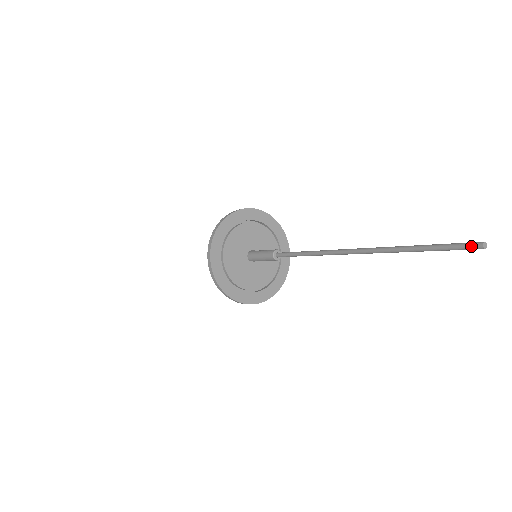
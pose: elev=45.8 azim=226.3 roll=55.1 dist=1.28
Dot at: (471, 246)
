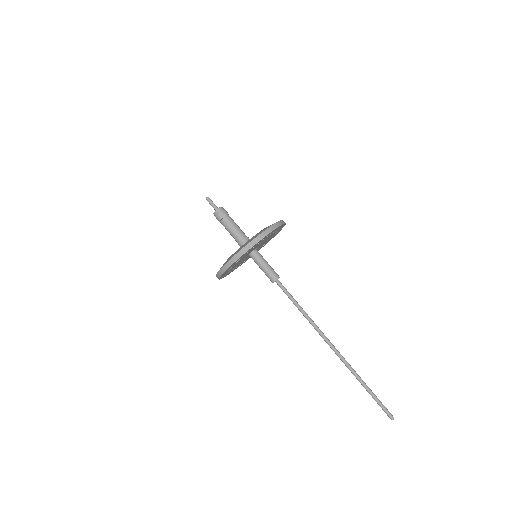
Dot at: (389, 415)
